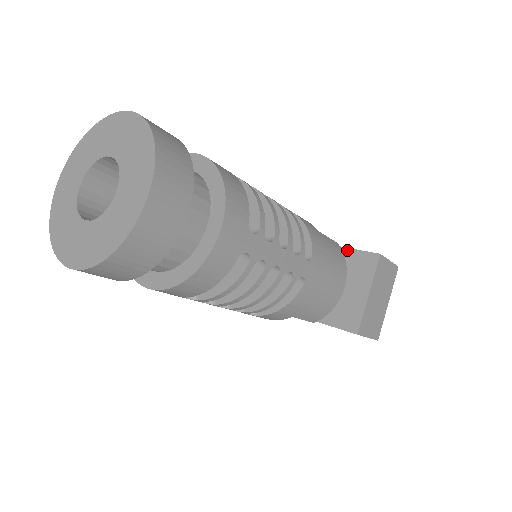
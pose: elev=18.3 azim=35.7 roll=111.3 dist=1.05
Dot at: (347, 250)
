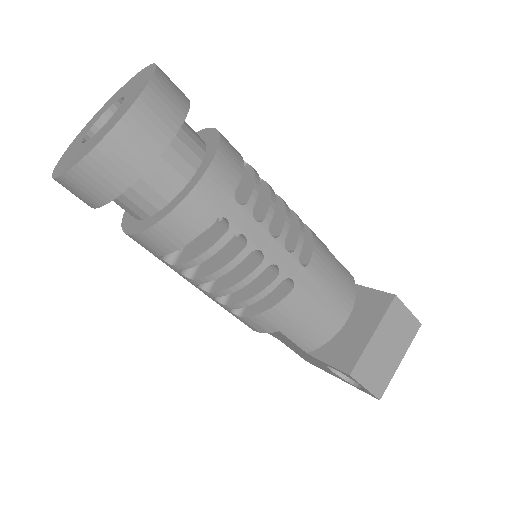
Dot at: (364, 288)
